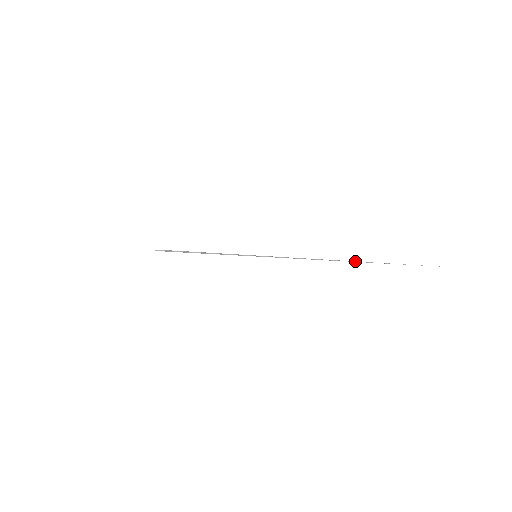
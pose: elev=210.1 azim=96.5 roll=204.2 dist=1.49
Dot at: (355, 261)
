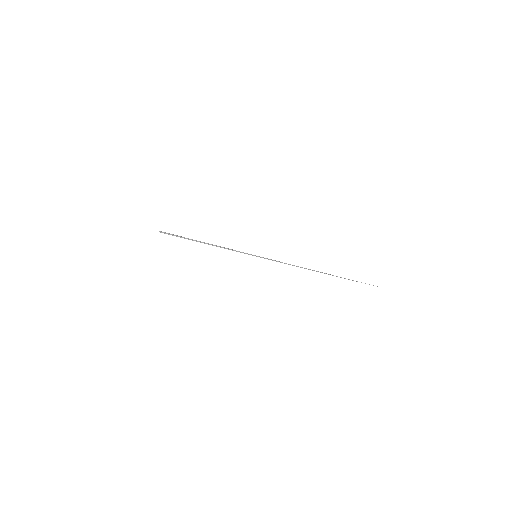
Dot at: occluded
